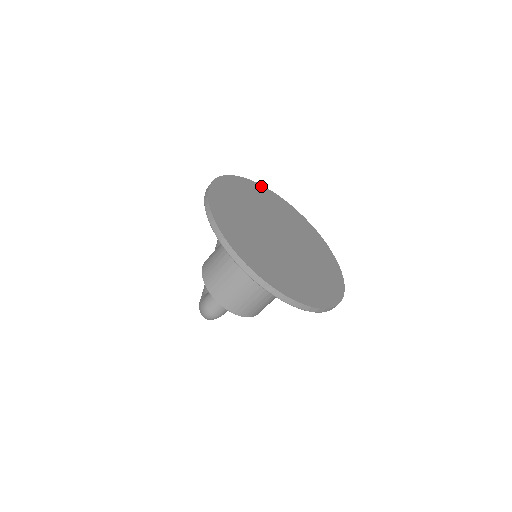
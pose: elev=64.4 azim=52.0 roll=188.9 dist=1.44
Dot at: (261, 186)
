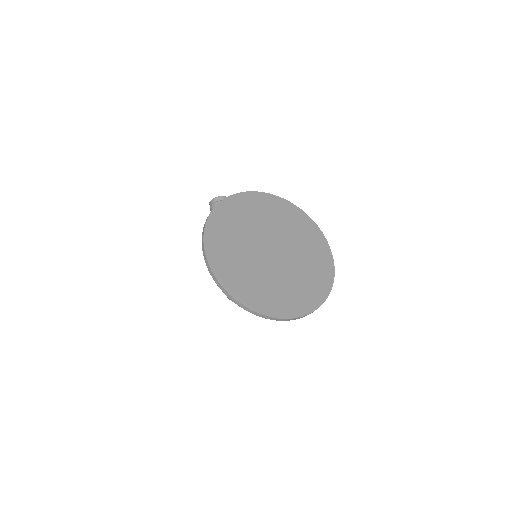
Dot at: (238, 195)
